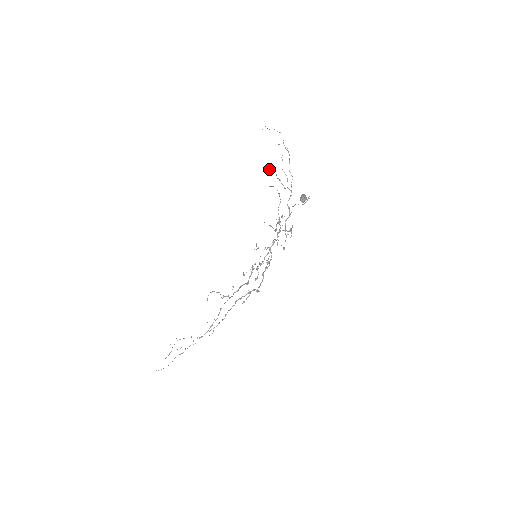
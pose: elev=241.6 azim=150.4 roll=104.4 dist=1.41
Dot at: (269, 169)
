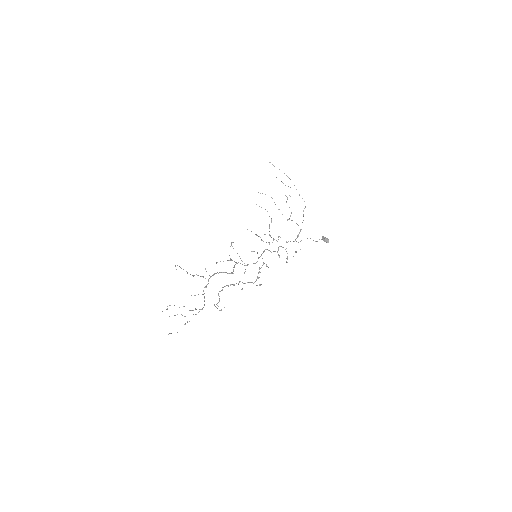
Dot at: occluded
